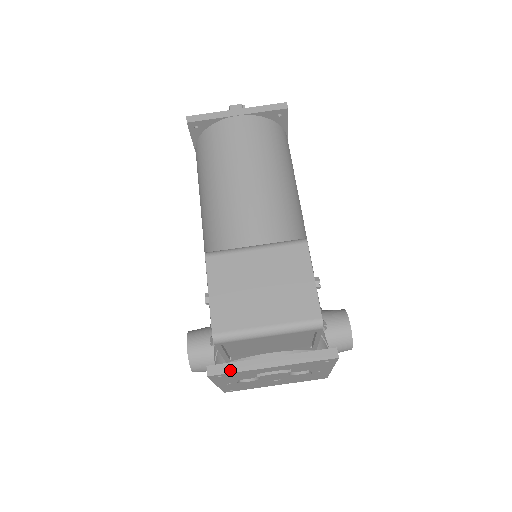
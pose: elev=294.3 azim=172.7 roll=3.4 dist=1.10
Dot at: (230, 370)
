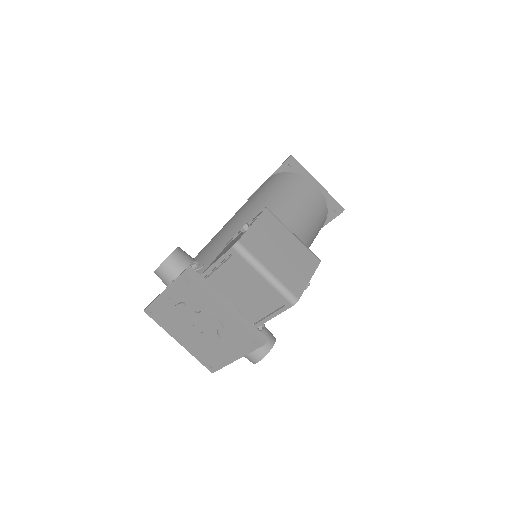
Dot at: (201, 282)
